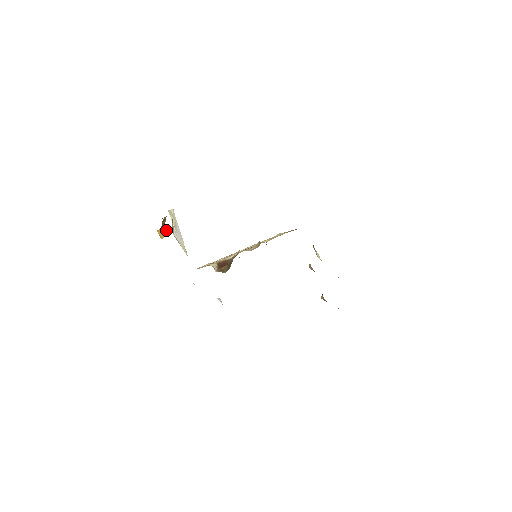
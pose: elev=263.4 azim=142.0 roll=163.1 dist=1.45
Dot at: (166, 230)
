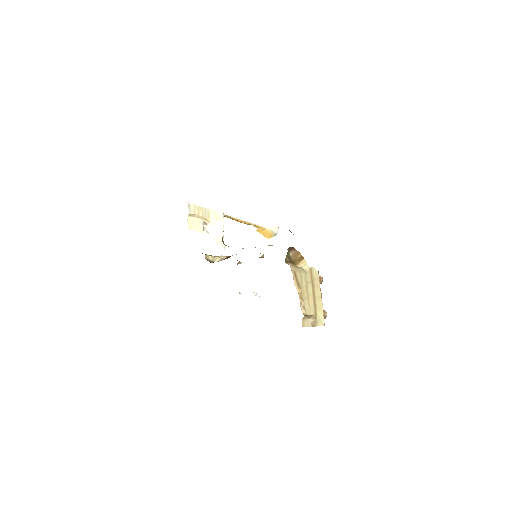
Dot at: (270, 231)
